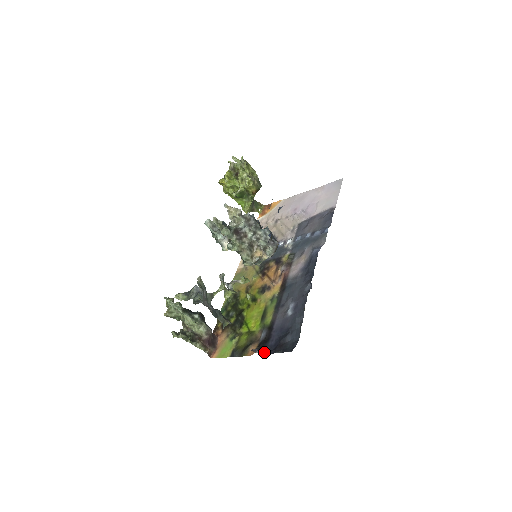
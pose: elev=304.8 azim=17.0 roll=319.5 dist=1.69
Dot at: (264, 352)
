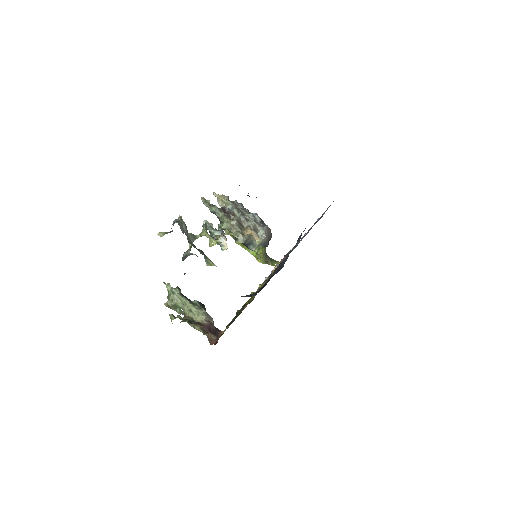
Dot at: (253, 295)
